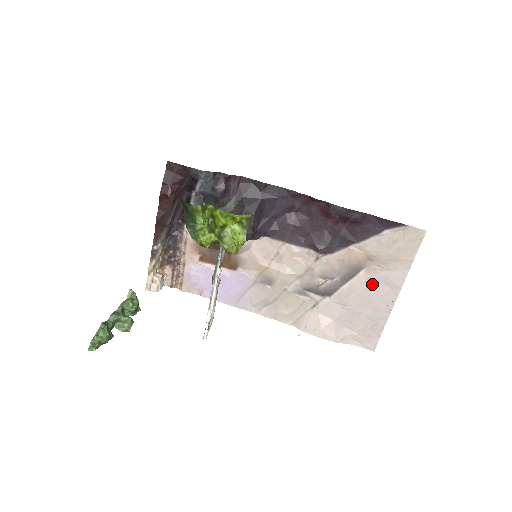
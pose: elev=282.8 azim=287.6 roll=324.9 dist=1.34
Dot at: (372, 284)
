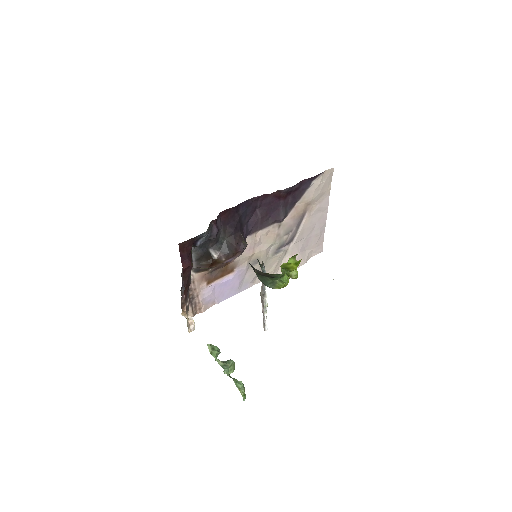
Dot at: (313, 217)
